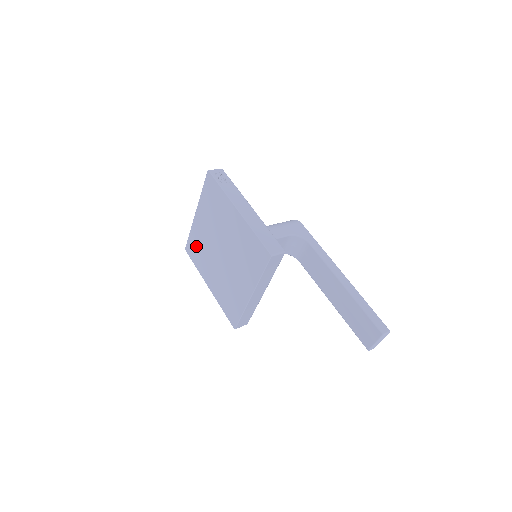
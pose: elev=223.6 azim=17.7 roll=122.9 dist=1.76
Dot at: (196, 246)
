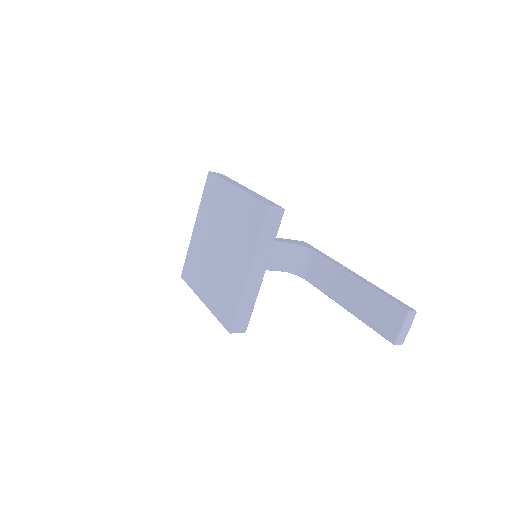
Dot at: (192, 262)
